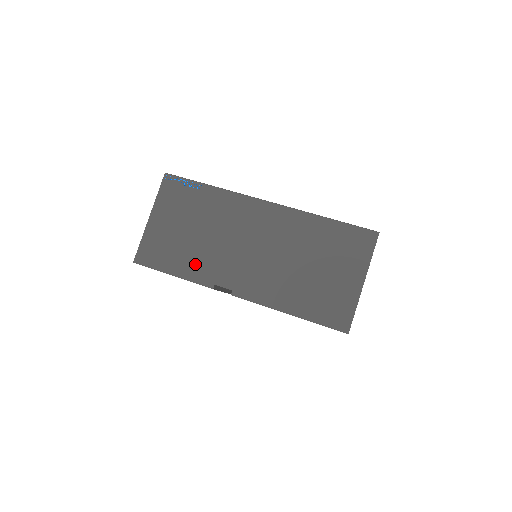
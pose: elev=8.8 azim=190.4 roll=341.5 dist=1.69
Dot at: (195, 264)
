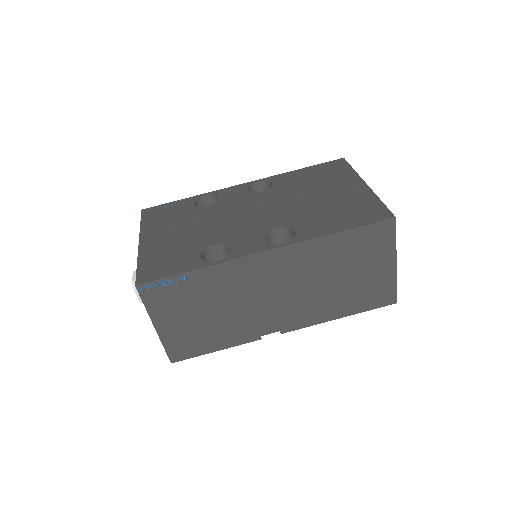
Dot at: (232, 334)
